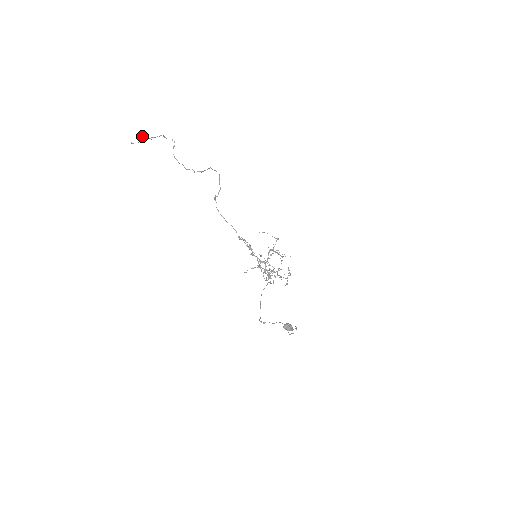
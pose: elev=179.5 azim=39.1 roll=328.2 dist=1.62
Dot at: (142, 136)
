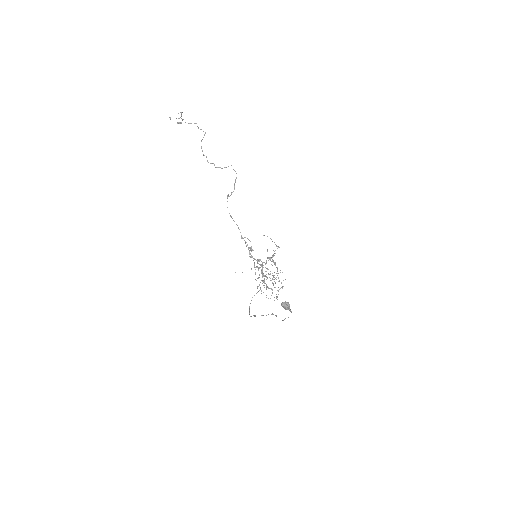
Dot at: occluded
